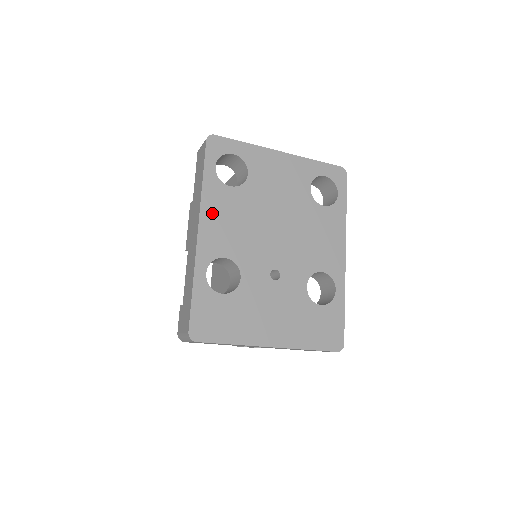
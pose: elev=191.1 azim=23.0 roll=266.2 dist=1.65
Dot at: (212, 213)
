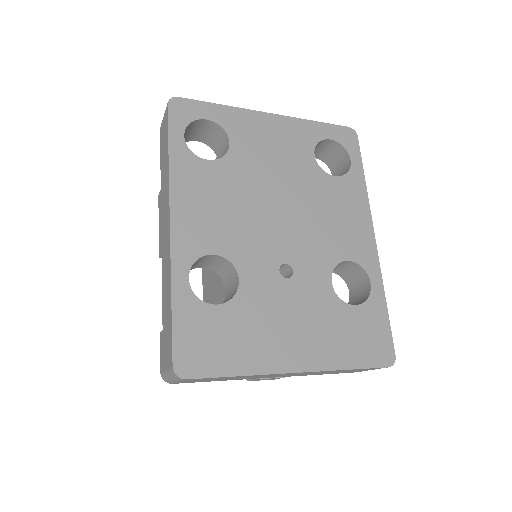
Dot at: (187, 196)
